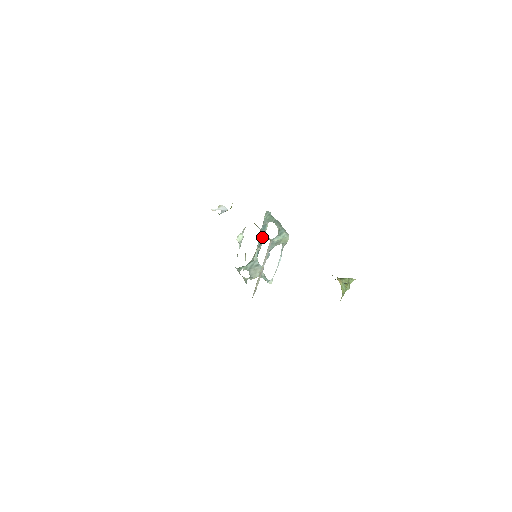
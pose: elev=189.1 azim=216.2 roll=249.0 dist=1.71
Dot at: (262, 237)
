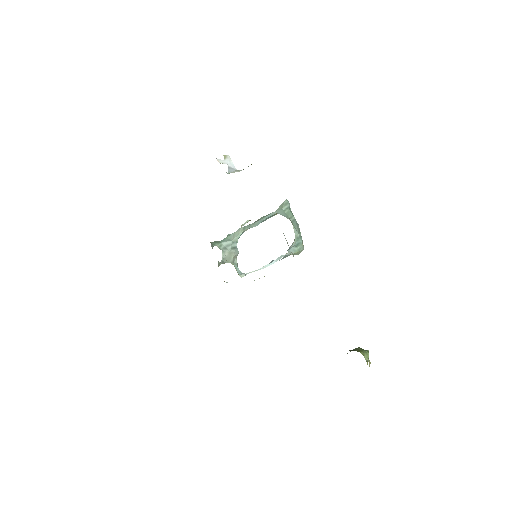
Dot at: (260, 222)
